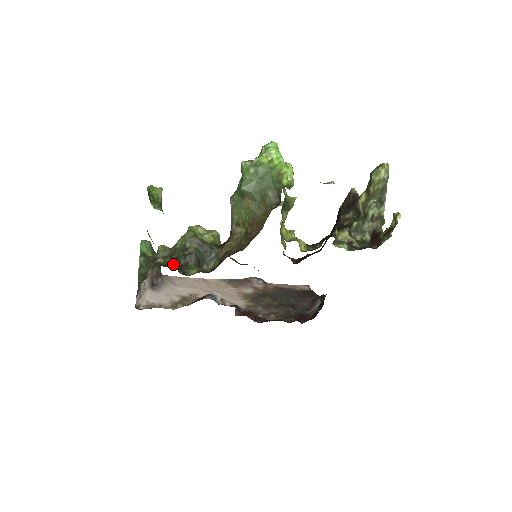
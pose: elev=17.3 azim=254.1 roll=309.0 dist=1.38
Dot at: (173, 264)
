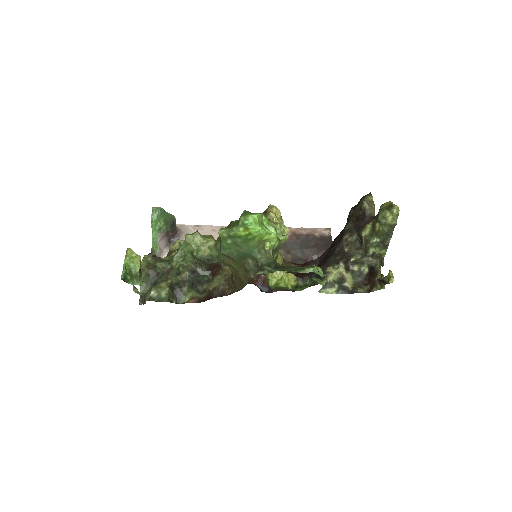
Dot at: (166, 297)
